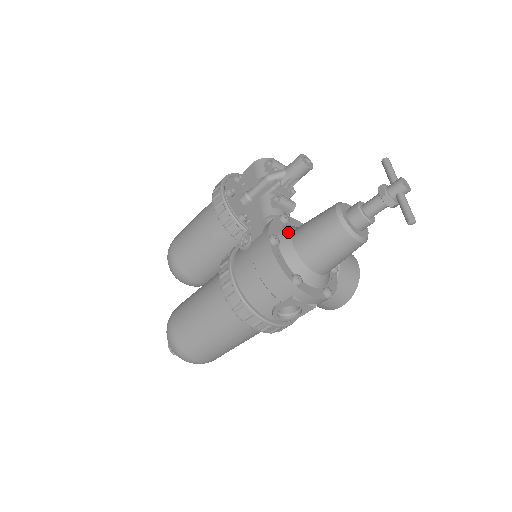
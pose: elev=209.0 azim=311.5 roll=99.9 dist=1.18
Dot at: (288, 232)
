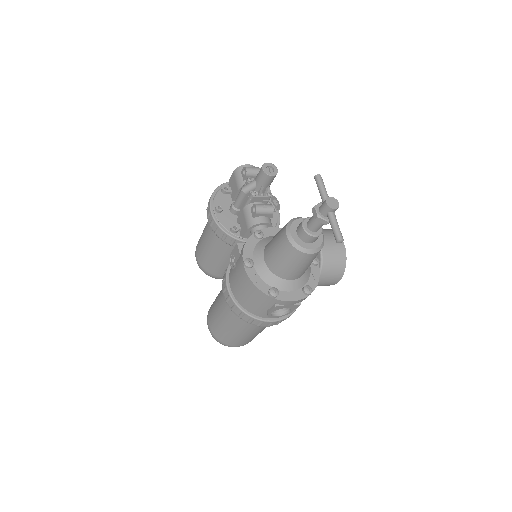
Dot at: (260, 250)
